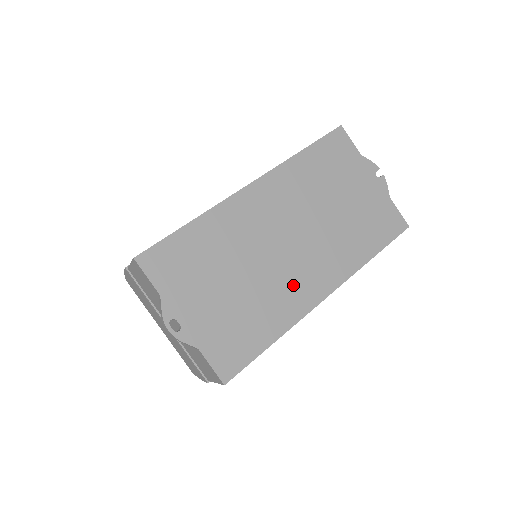
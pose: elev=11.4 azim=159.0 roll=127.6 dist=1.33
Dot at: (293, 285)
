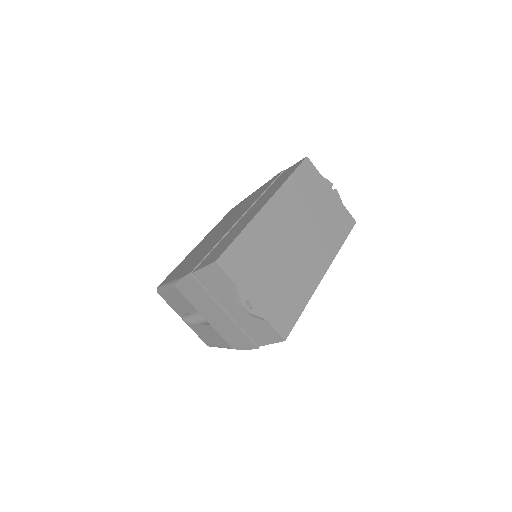
Dot at: (306, 269)
